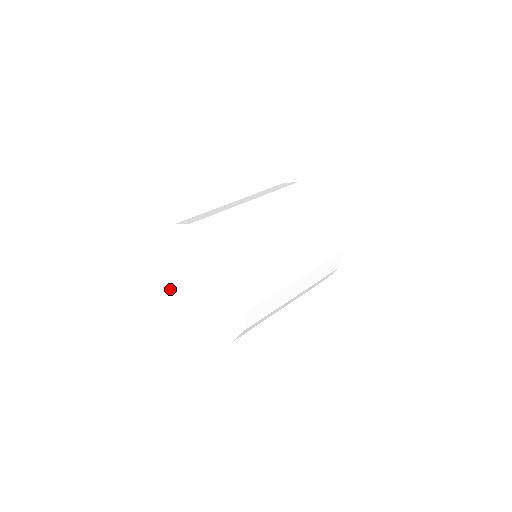
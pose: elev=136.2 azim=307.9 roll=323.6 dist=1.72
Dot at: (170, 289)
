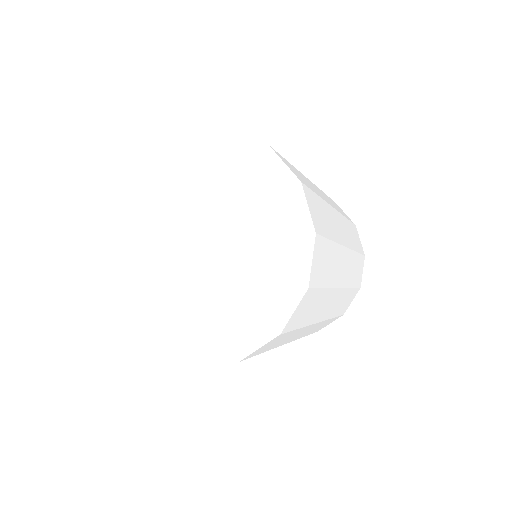
Dot at: (146, 329)
